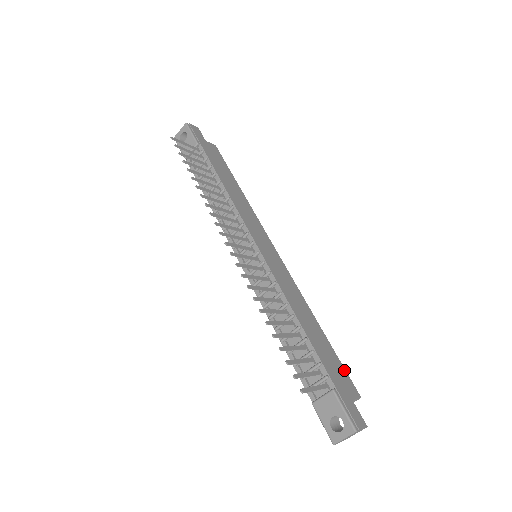
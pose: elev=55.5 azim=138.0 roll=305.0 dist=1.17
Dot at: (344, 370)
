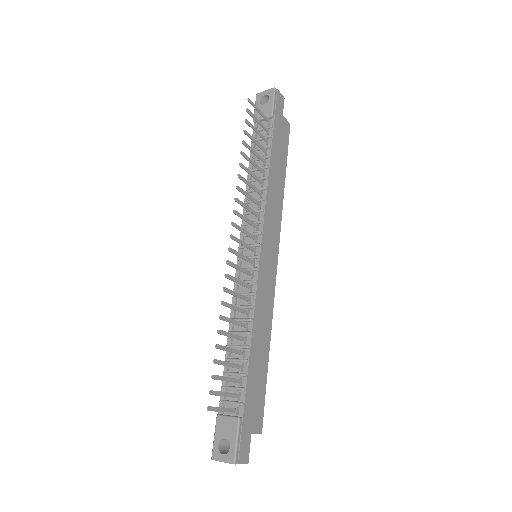
Dot at: (263, 403)
